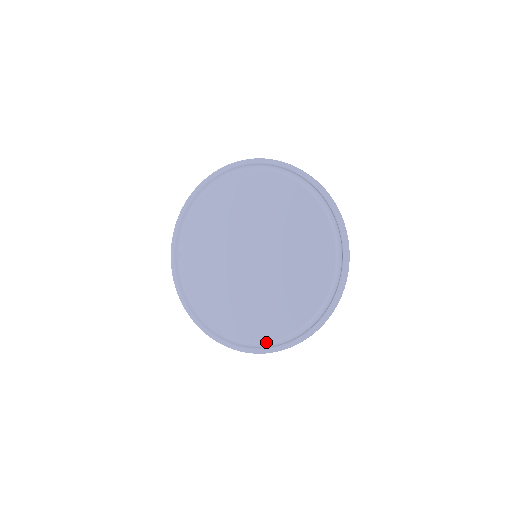
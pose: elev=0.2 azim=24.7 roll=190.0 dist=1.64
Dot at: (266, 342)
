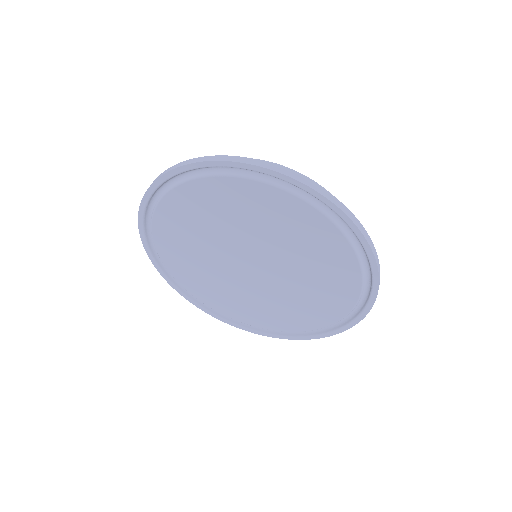
Dot at: (347, 315)
